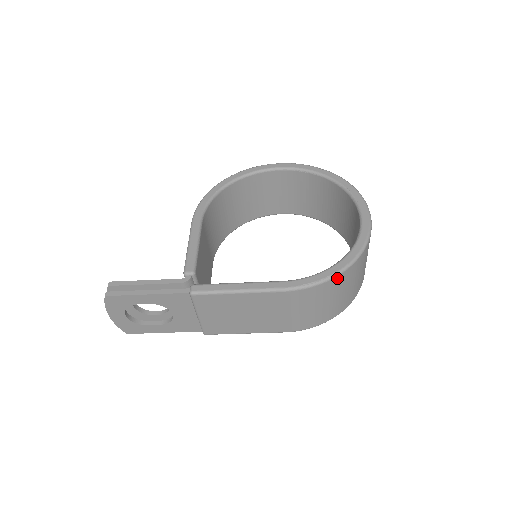
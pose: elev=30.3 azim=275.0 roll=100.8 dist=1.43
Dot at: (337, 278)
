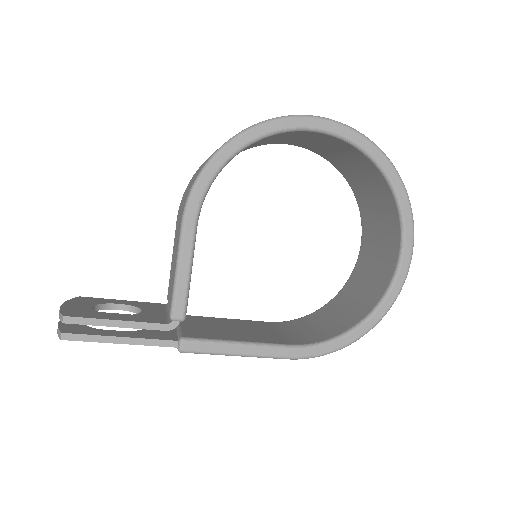
Dot at: (348, 343)
